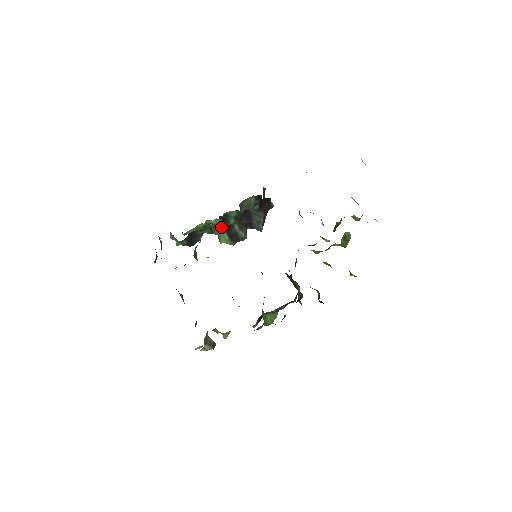
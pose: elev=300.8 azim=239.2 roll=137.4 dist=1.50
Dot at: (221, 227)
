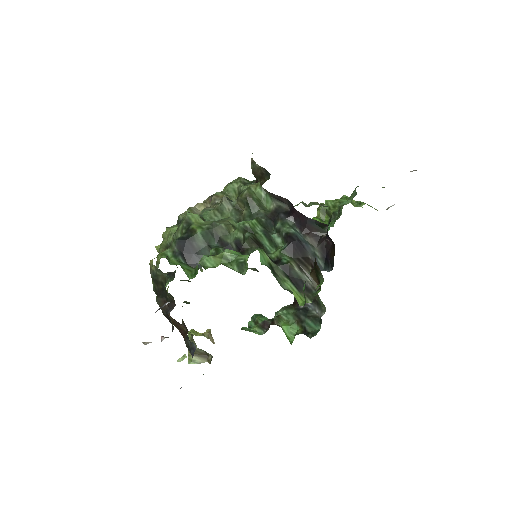
Dot at: (276, 268)
